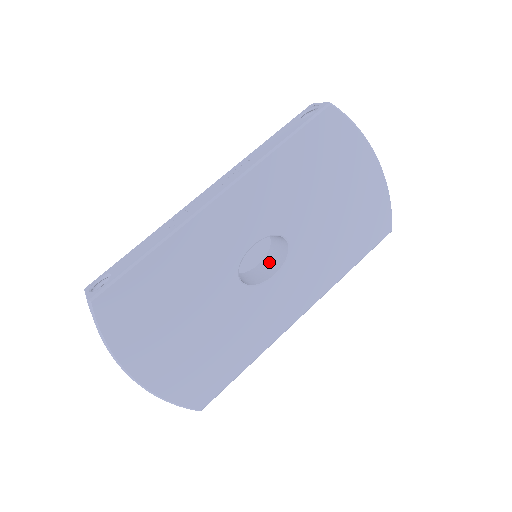
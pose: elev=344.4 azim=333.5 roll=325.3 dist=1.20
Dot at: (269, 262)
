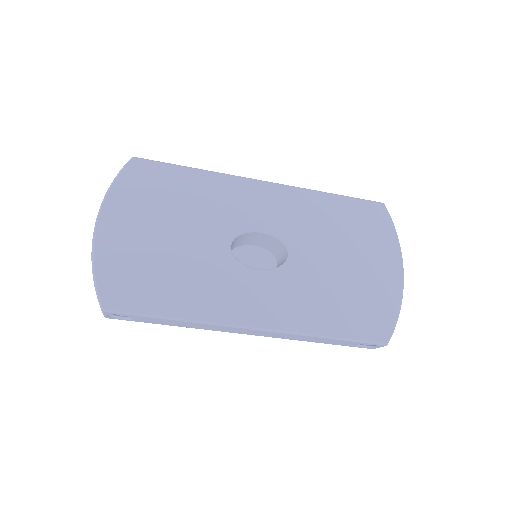
Dot at: occluded
